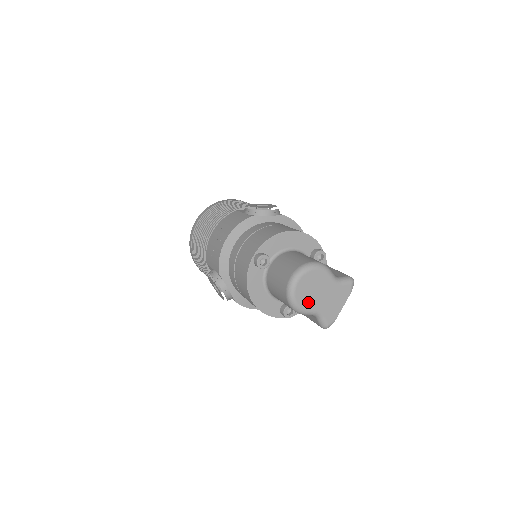
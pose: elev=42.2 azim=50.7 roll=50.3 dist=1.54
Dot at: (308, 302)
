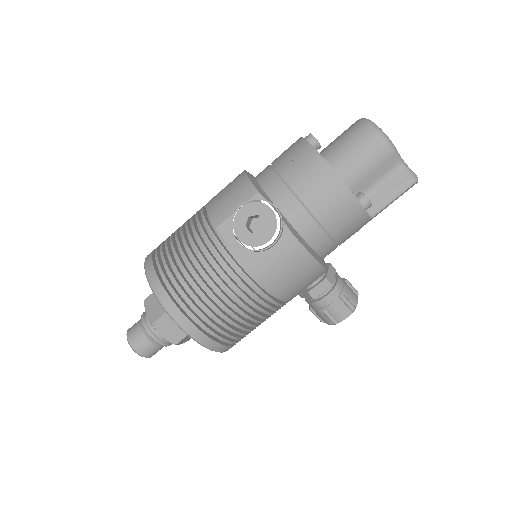
Dot at: occluded
